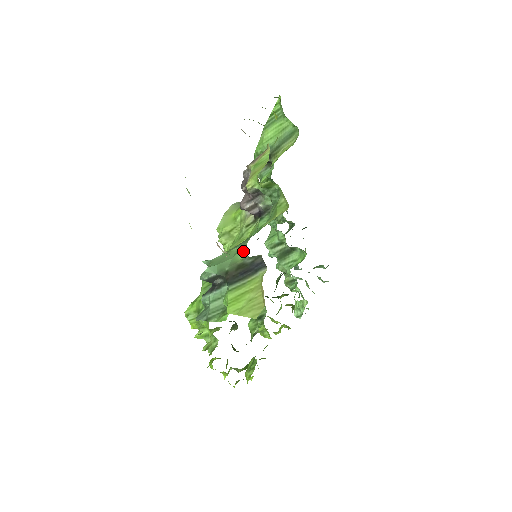
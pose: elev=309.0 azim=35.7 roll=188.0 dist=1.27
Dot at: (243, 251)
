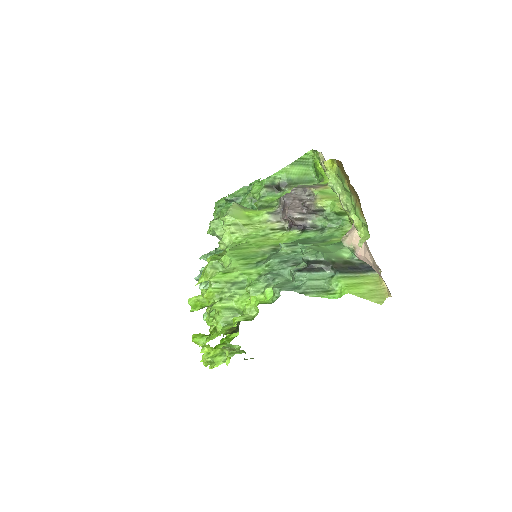
Dot at: (348, 252)
